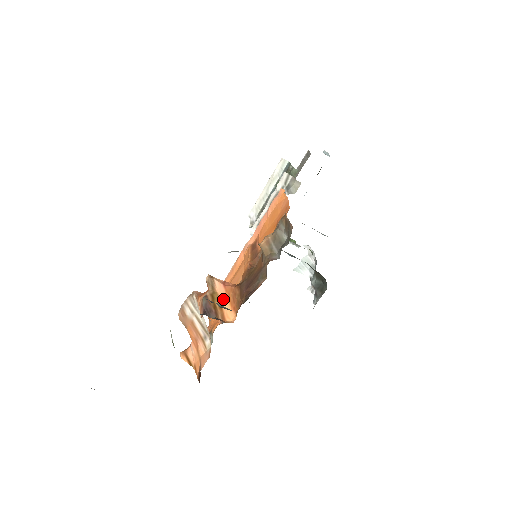
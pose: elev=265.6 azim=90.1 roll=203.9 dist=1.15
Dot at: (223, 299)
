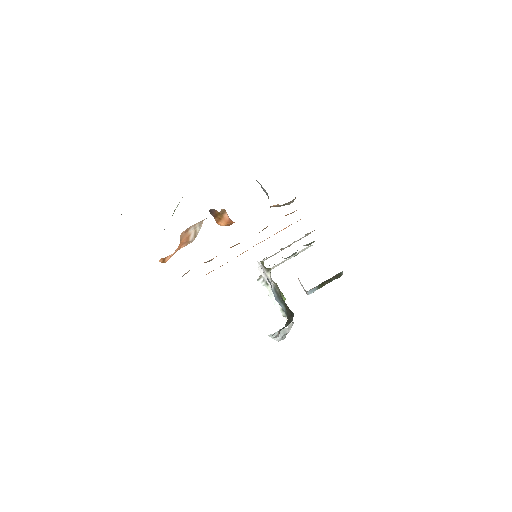
Dot at: (224, 220)
